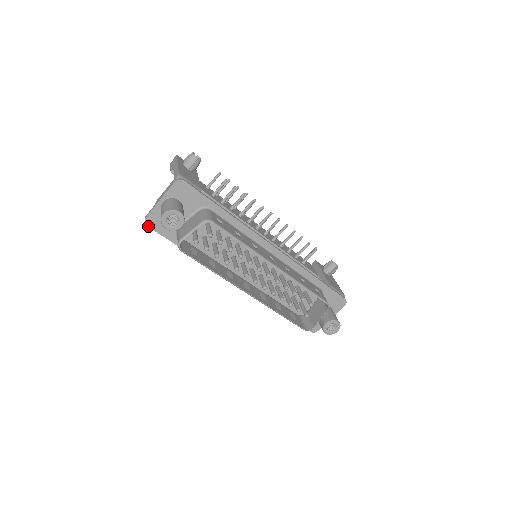
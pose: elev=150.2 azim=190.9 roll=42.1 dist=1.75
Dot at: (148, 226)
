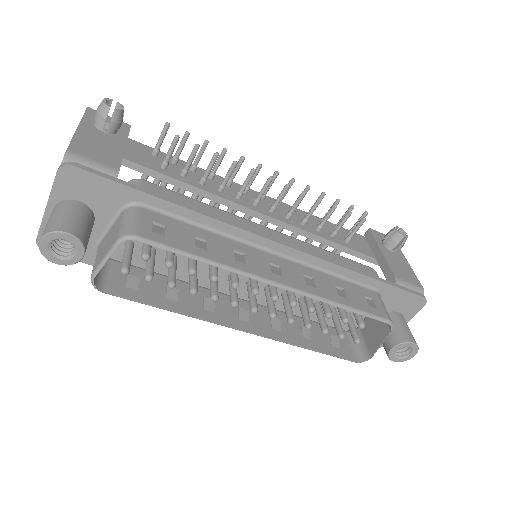
Dot at: occluded
